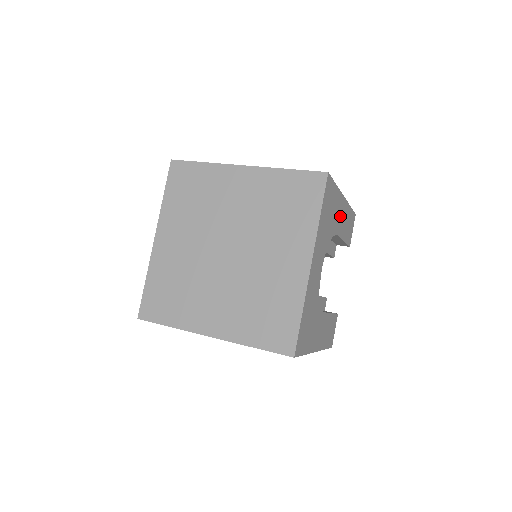
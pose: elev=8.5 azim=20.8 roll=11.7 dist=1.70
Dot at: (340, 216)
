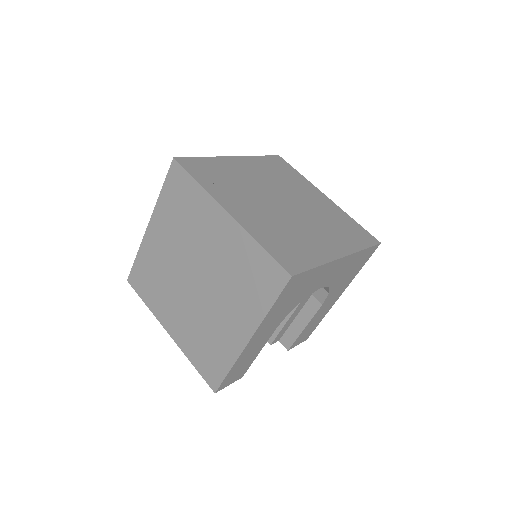
Dot at: (332, 299)
